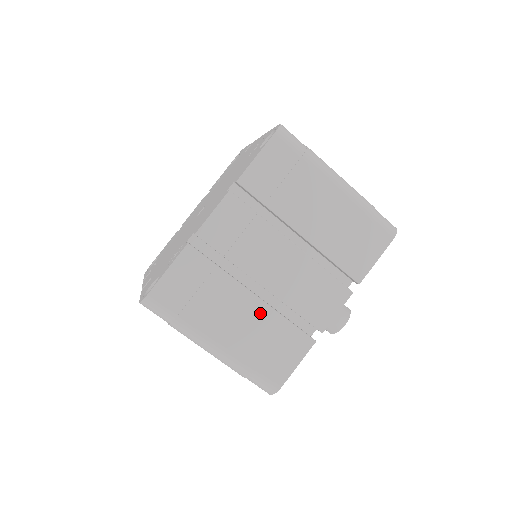
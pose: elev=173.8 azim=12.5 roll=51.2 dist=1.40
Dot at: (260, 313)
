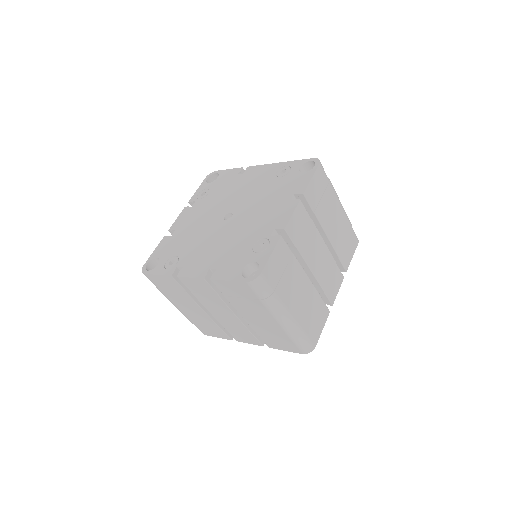
Dot at: (310, 290)
